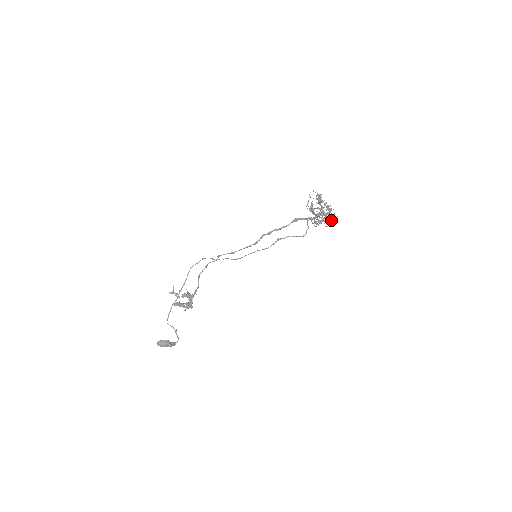
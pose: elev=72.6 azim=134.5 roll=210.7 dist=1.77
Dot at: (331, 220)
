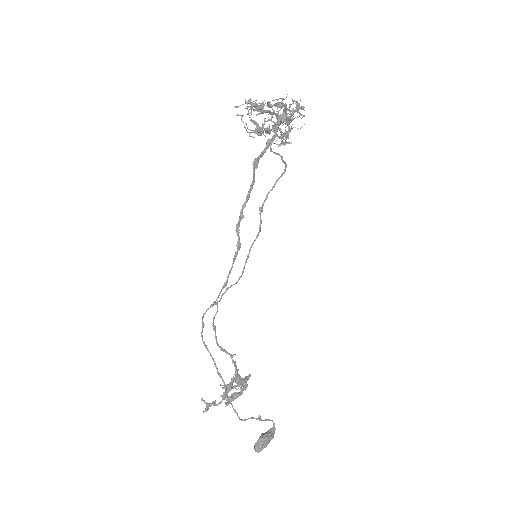
Dot at: occluded
